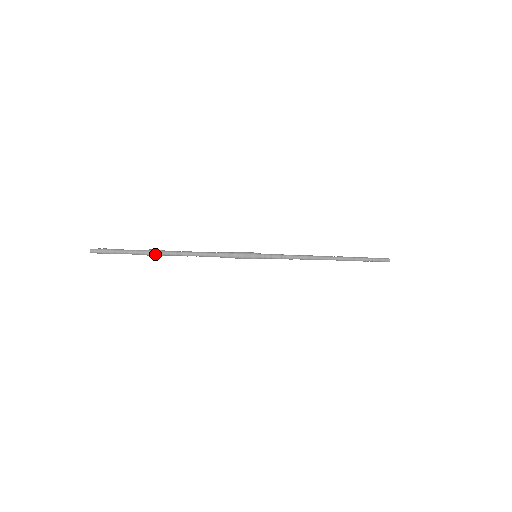
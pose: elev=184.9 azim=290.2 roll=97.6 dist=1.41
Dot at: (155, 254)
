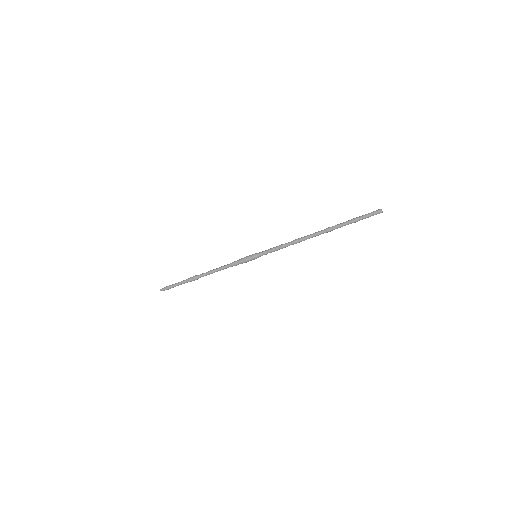
Dot at: (192, 278)
